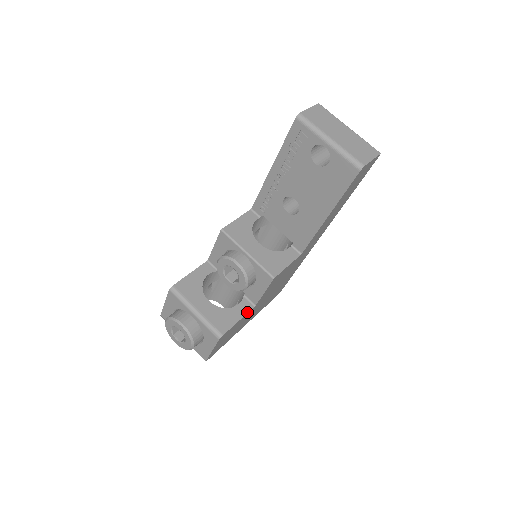
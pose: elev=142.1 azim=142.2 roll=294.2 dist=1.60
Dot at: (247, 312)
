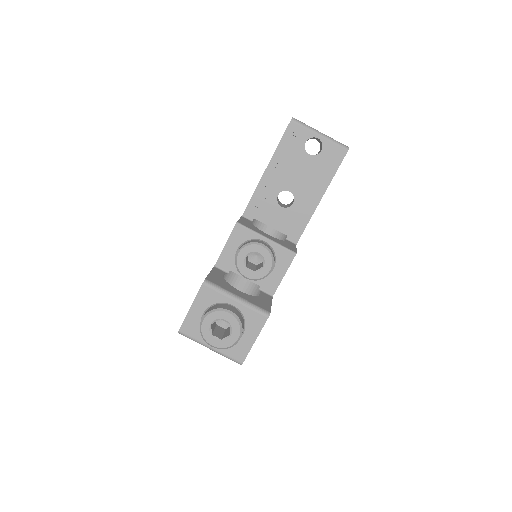
Dot at: (271, 300)
